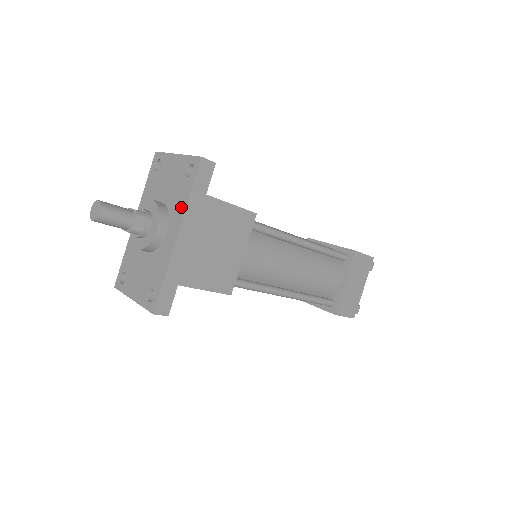
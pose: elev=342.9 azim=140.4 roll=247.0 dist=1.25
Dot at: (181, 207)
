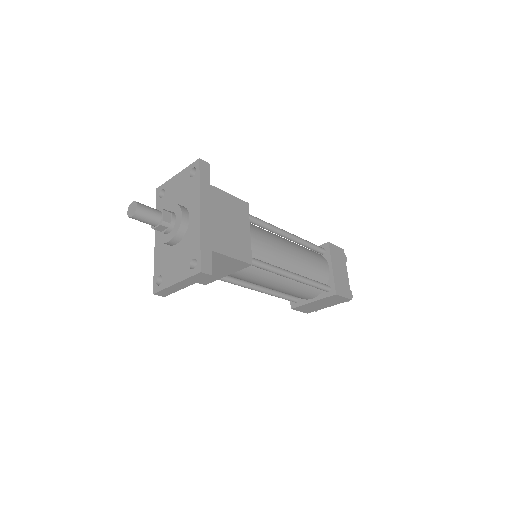
Dot at: (195, 195)
